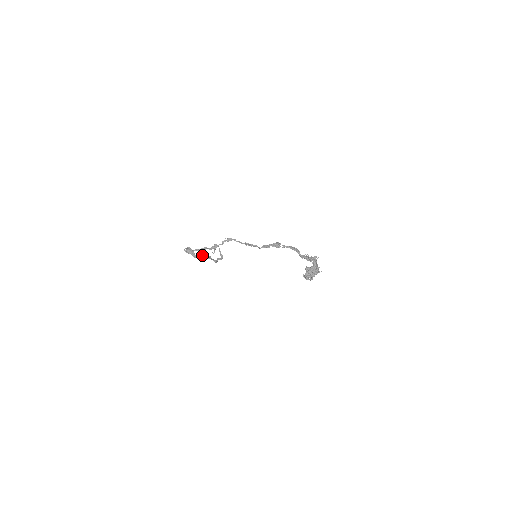
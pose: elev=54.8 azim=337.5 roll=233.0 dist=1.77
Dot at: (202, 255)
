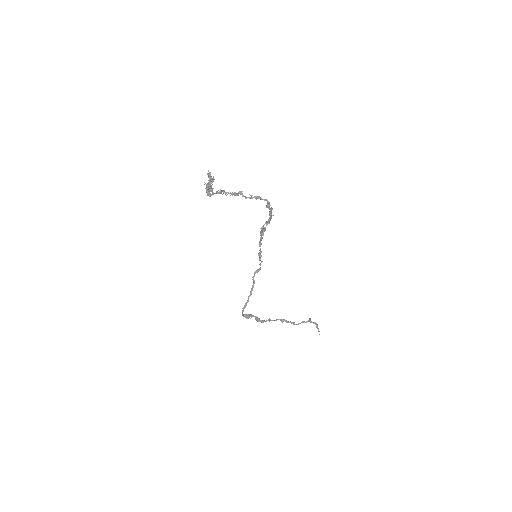
Dot at: (272, 320)
